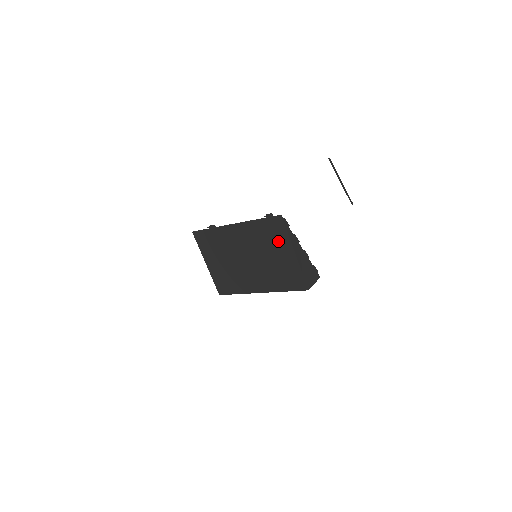
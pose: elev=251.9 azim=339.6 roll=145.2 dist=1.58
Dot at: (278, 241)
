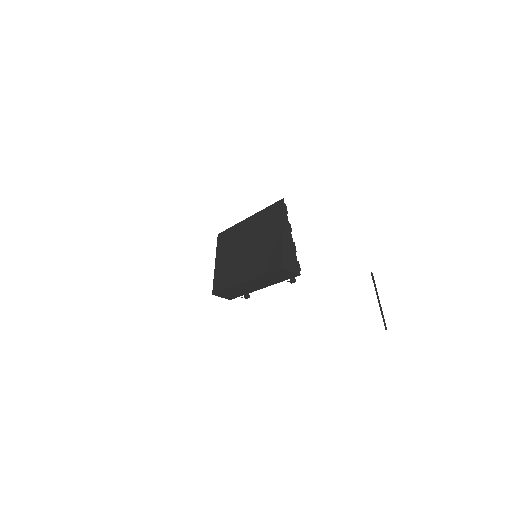
Dot at: (274, 223)
